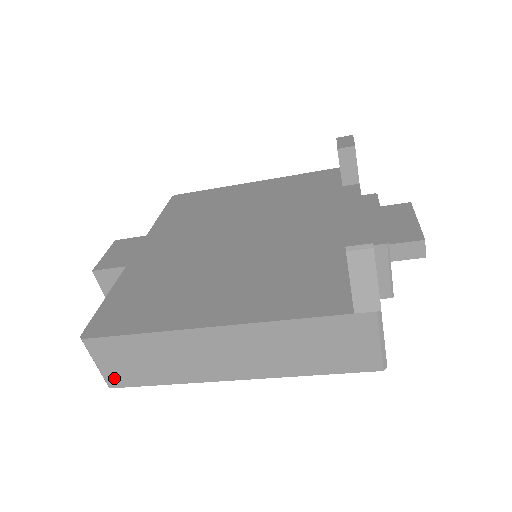
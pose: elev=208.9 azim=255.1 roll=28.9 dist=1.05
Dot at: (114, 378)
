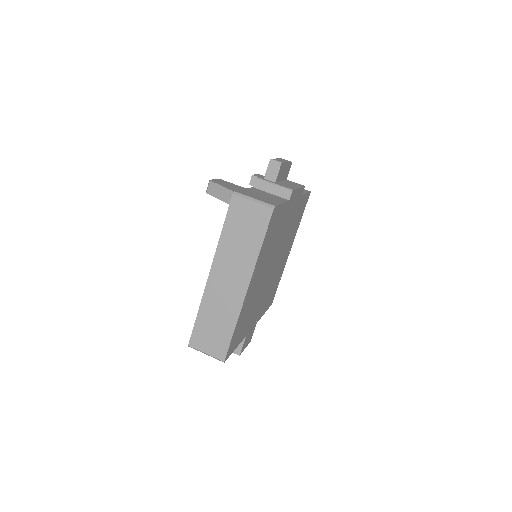
Dot at: (218, 353)
